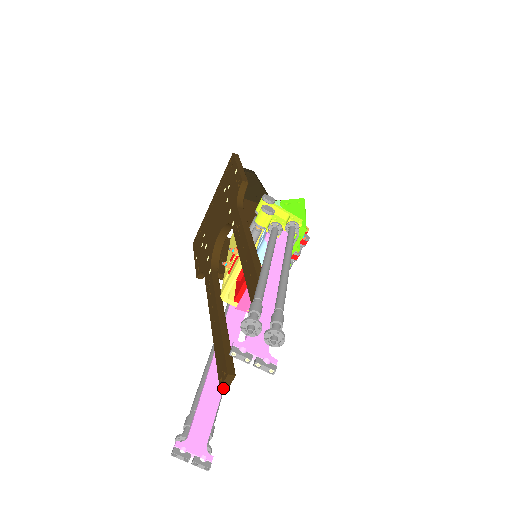
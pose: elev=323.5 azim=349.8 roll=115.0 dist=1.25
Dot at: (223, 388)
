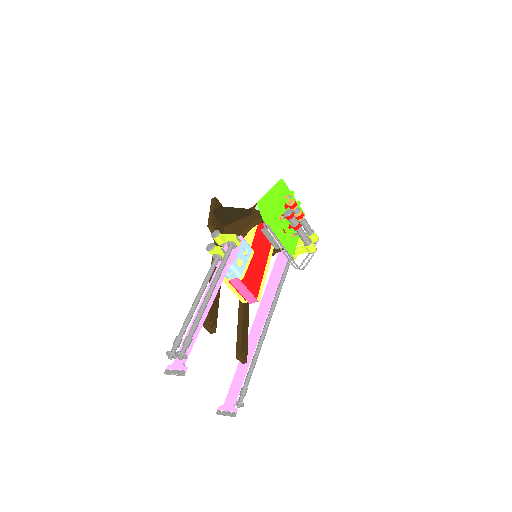
Dot at: (244, 363)
